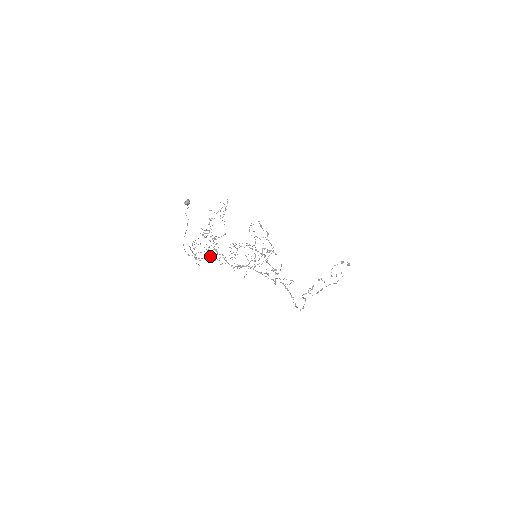
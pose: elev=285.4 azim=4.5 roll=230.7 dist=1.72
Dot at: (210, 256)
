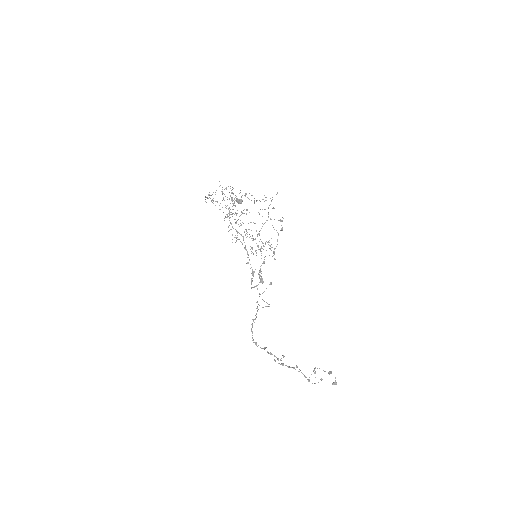
Dot at: occluded
